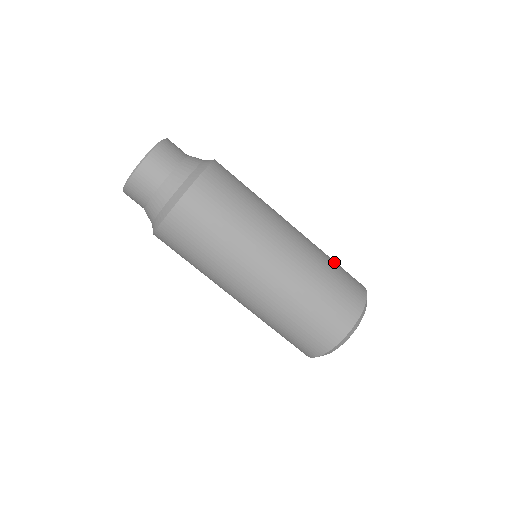
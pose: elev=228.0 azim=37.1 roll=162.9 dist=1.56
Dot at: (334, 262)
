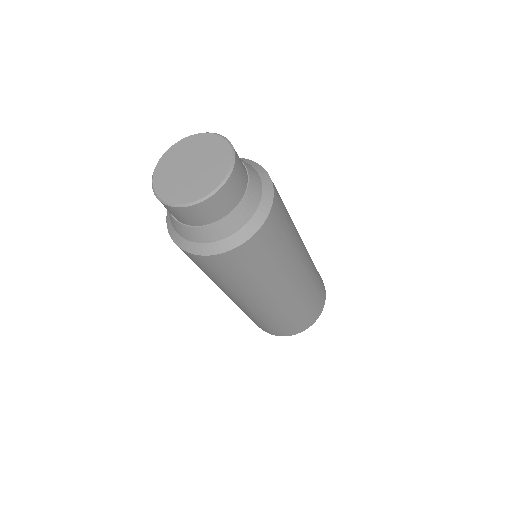
Dot at: occluded
